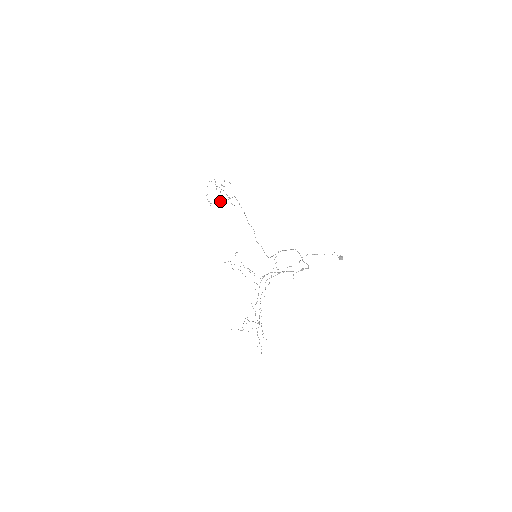
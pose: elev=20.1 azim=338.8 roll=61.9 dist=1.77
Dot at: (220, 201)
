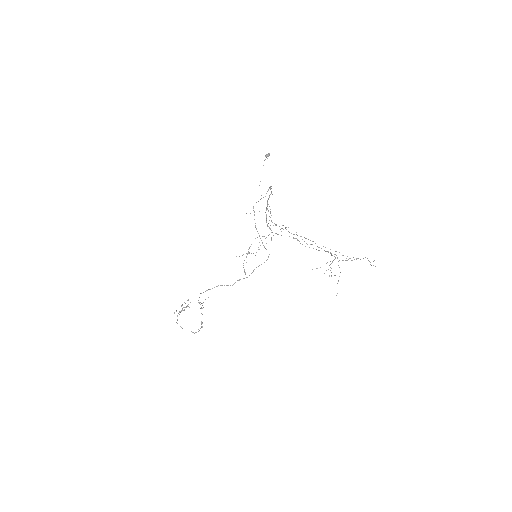
Dot at: occluded
